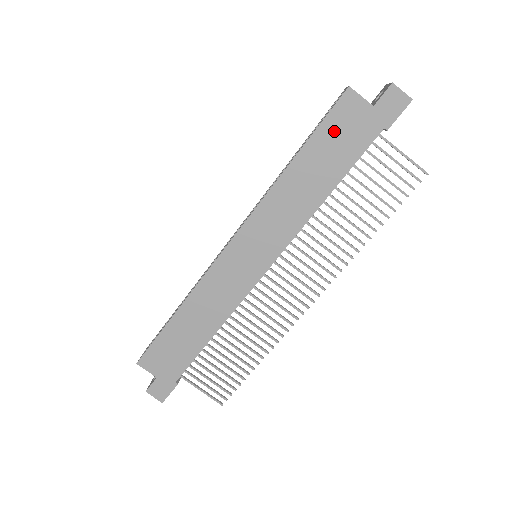
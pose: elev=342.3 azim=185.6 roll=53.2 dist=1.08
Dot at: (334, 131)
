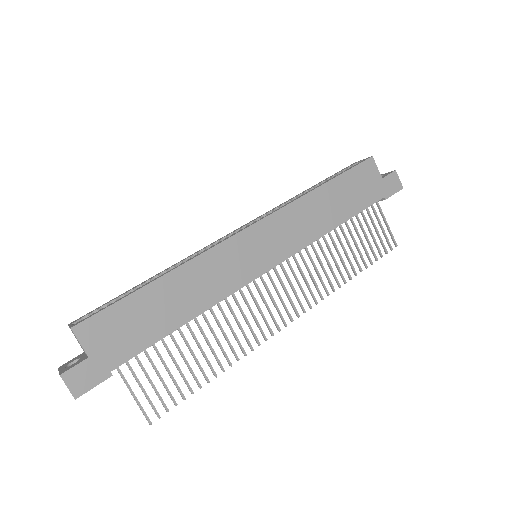
Dot at: (355, 180)
